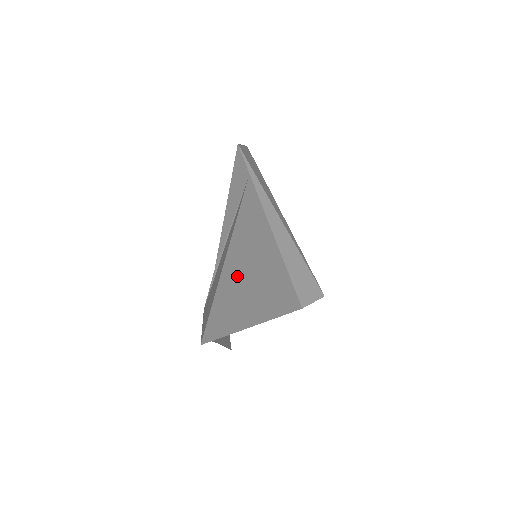
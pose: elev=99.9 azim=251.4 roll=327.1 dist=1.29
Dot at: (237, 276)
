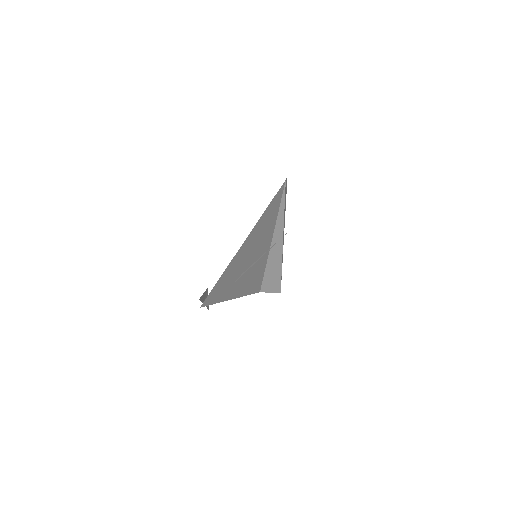
Dot at: (239, 267)
